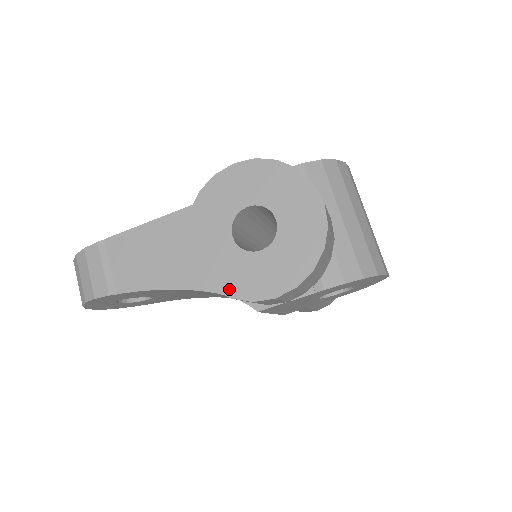
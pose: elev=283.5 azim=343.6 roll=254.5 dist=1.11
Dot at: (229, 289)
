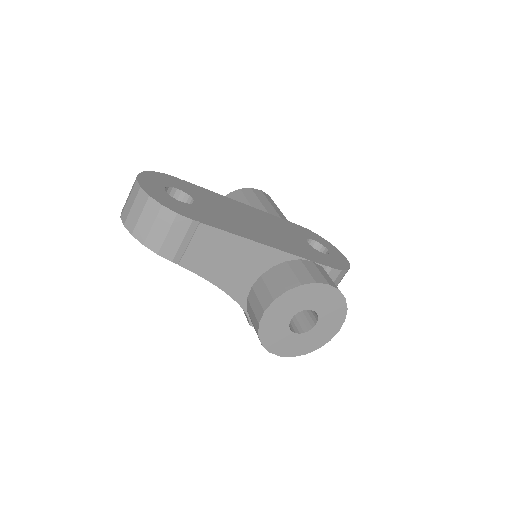
Dot at: (265, 341)
